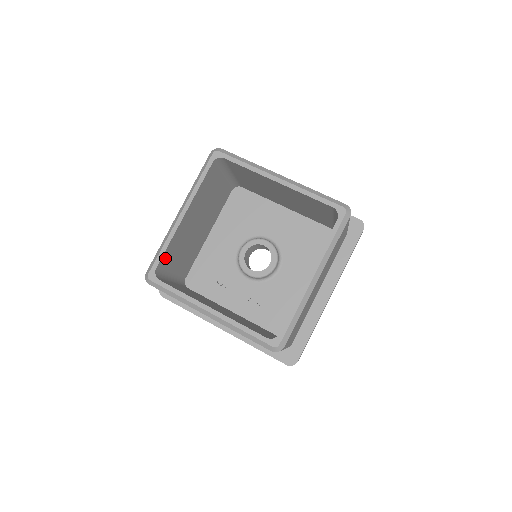
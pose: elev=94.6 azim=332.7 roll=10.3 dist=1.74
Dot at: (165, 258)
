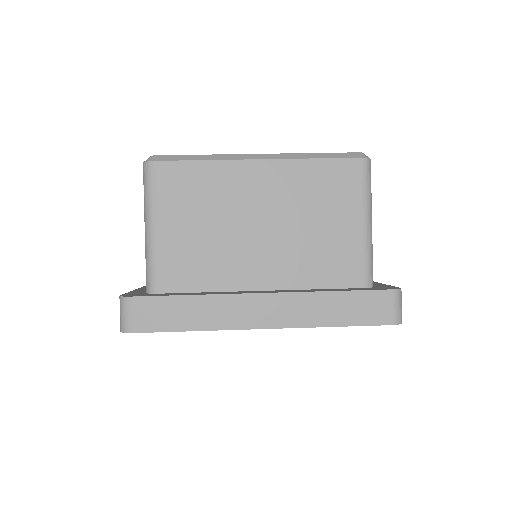
Dot at: occluded
